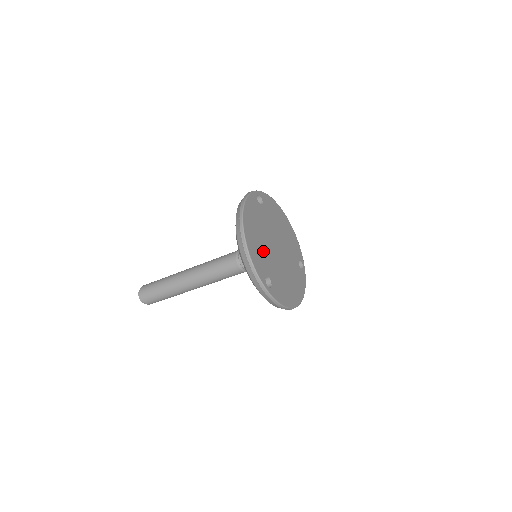
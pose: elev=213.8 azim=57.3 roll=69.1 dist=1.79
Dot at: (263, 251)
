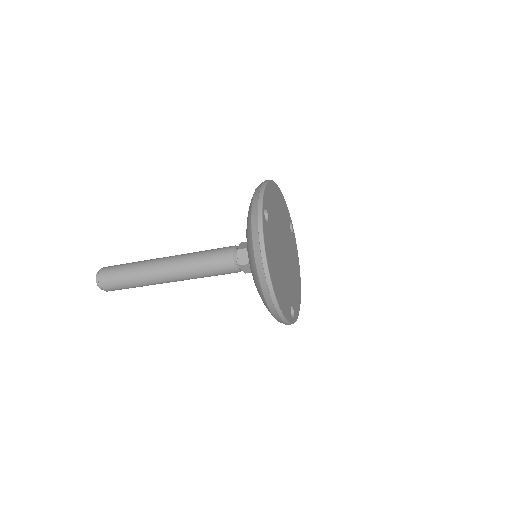
Dot at: (283, 284)
